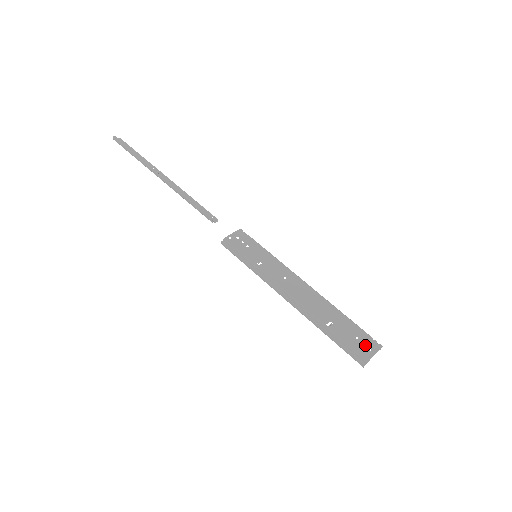
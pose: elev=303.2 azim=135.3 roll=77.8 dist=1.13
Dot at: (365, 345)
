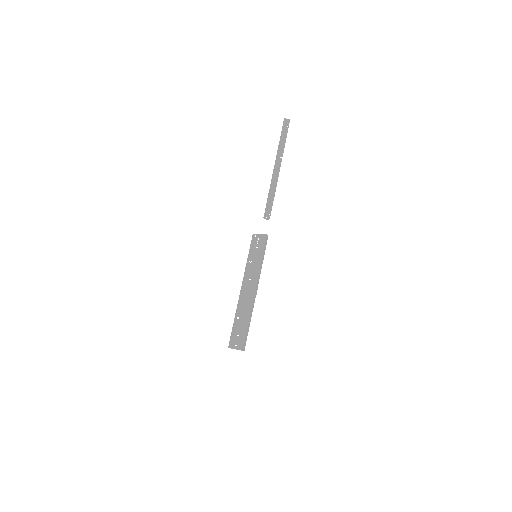
Dot at: (237, 342)
